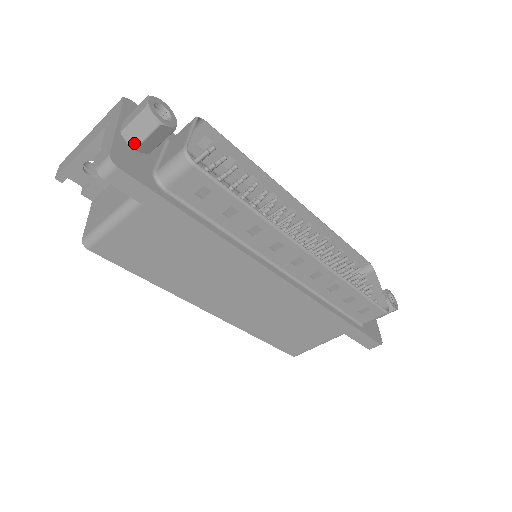
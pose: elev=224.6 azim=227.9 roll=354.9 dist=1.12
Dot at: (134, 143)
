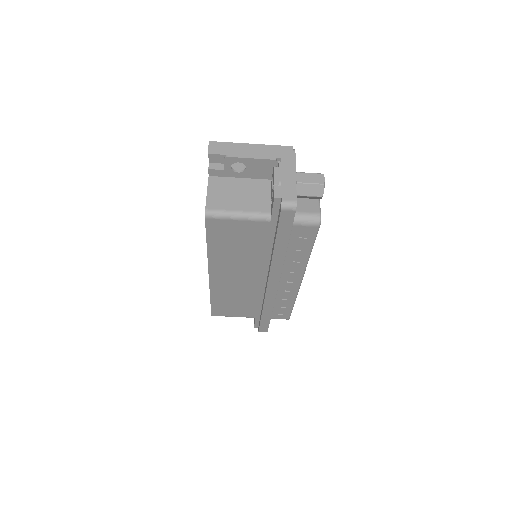
Dot at: (299, 193)
